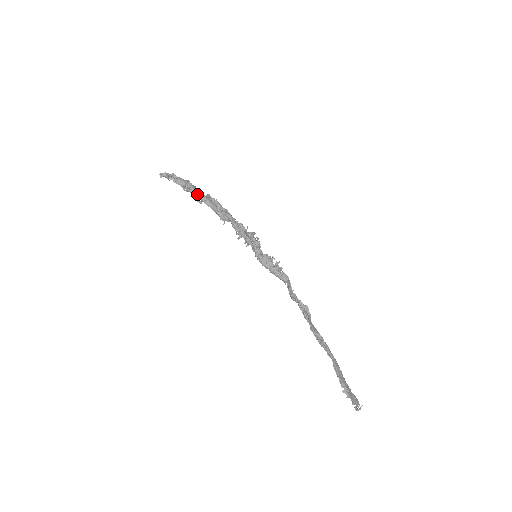
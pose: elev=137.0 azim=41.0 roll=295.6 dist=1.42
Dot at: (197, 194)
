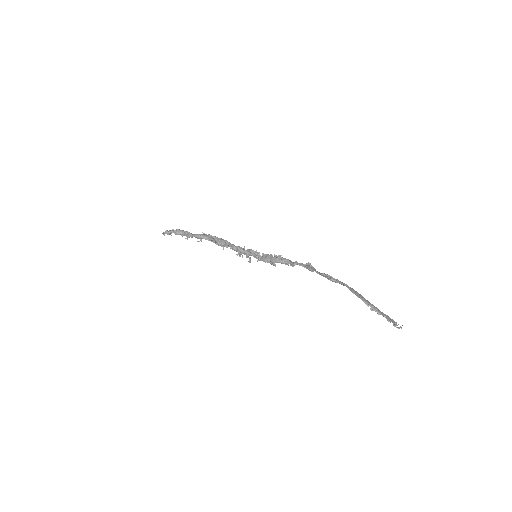
Dot at: (195, 235)
